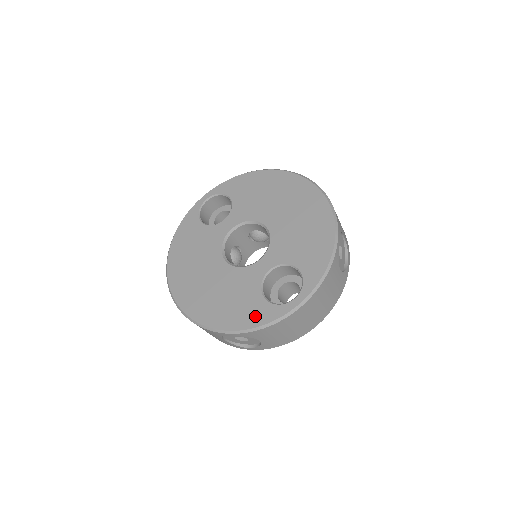
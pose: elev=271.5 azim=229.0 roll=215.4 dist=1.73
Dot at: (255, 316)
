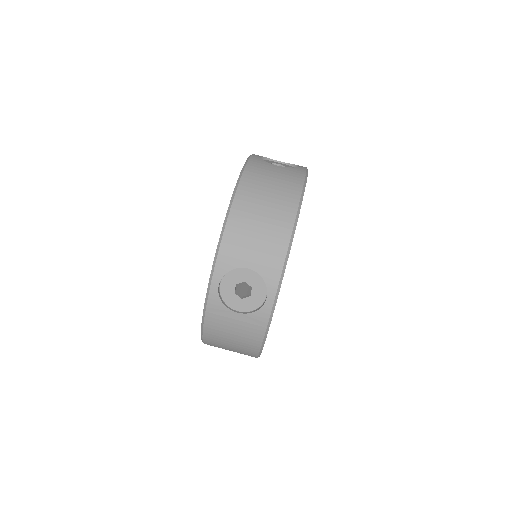
Dot at: occluded
